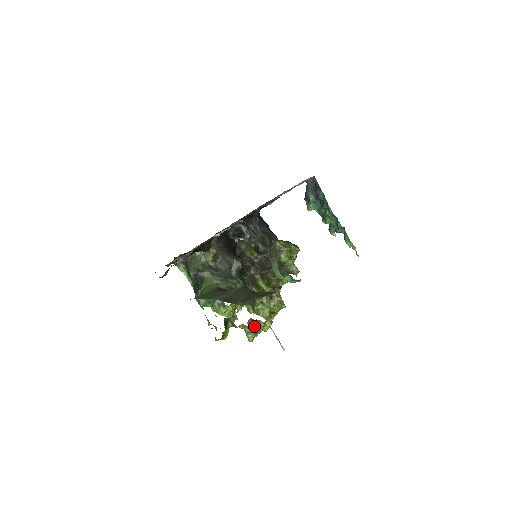
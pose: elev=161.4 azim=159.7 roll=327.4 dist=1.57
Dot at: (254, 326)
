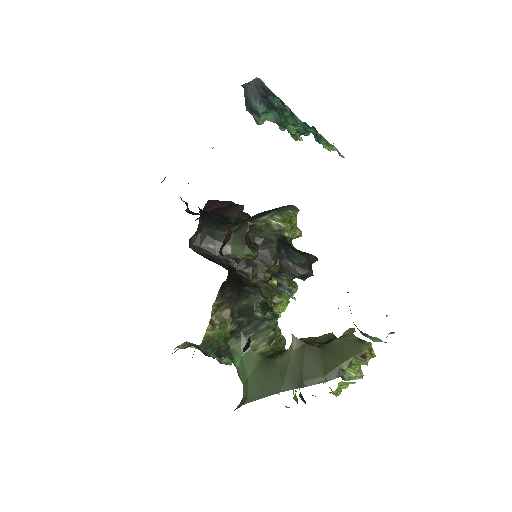
Dot at: (343, 385)
